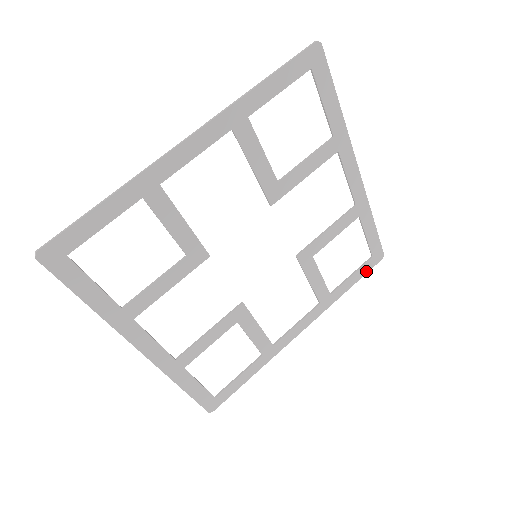
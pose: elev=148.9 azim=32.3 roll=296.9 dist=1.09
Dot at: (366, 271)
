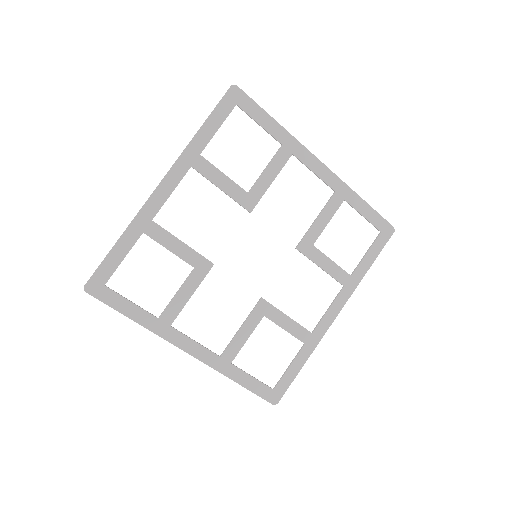
Dot at: (381, 247)
